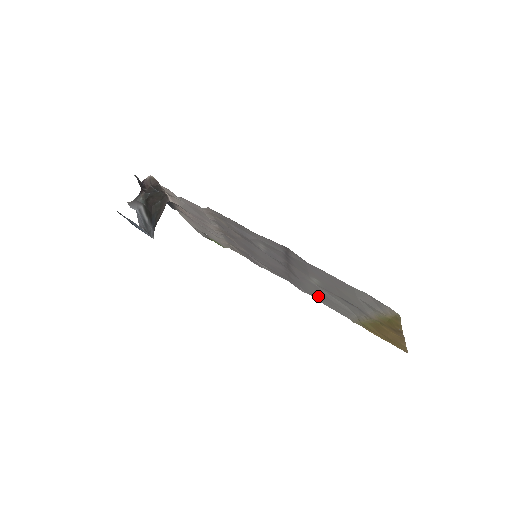
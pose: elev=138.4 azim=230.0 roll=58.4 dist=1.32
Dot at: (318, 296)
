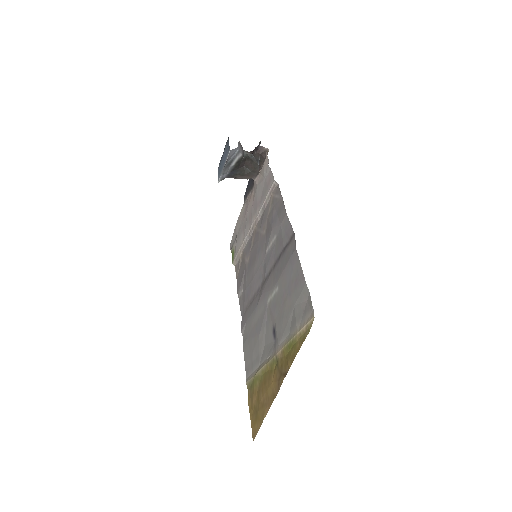
Dot at: (251, 334)
